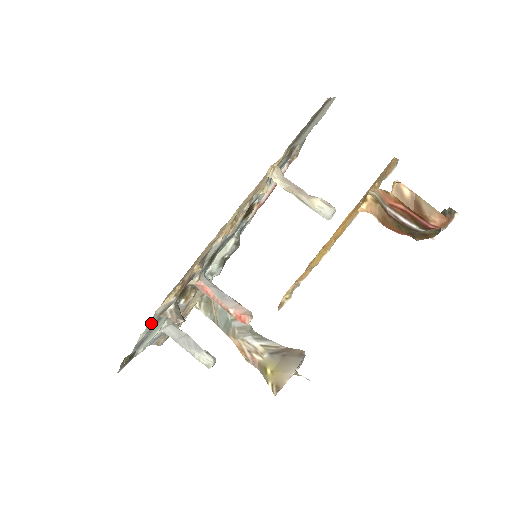
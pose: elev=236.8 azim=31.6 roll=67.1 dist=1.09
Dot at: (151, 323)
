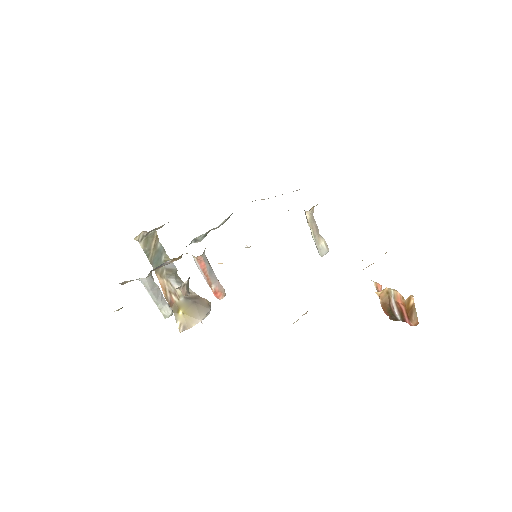
Dot at: occluded
